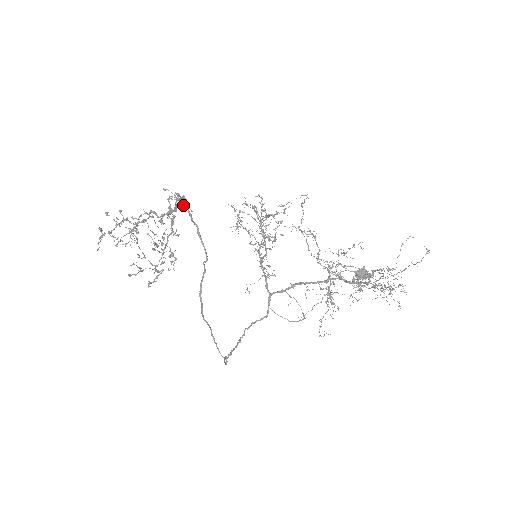
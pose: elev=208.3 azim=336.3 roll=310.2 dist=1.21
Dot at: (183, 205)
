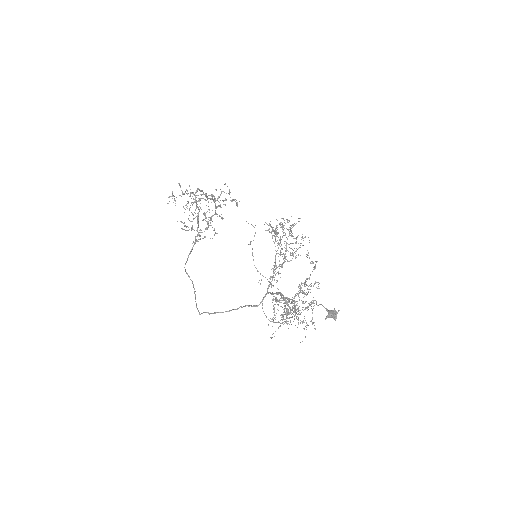
Dot at: occluded
